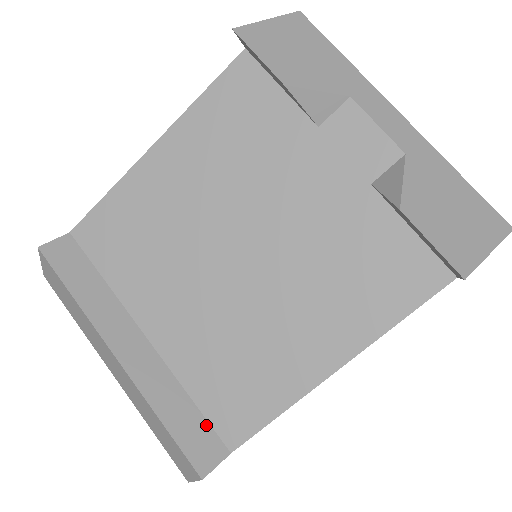
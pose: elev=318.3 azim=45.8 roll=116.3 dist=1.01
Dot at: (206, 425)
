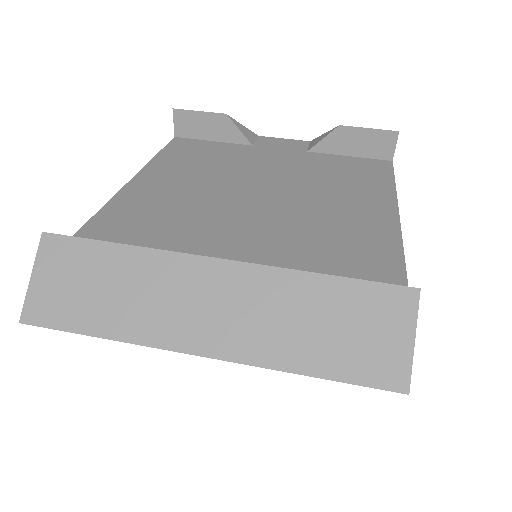
Dot at: occluded
